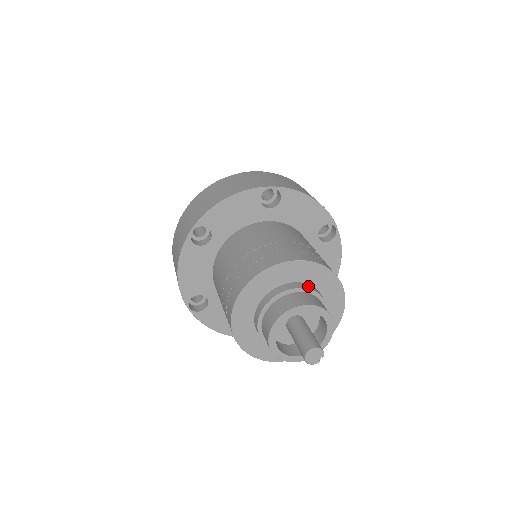
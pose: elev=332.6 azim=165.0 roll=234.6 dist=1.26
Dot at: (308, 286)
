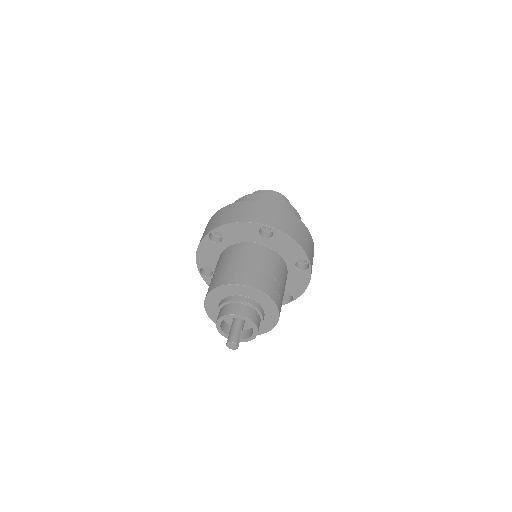
Dot at: (230, 298)
